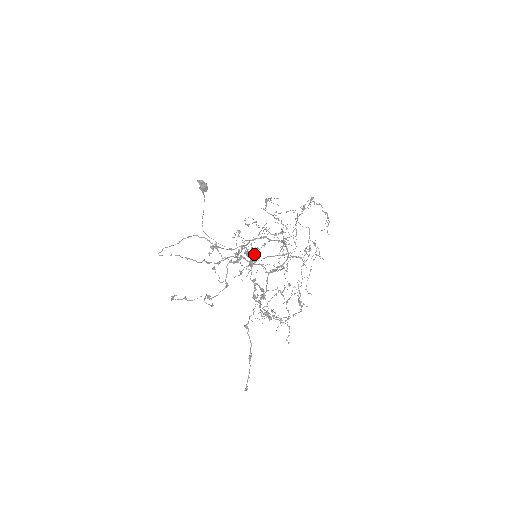
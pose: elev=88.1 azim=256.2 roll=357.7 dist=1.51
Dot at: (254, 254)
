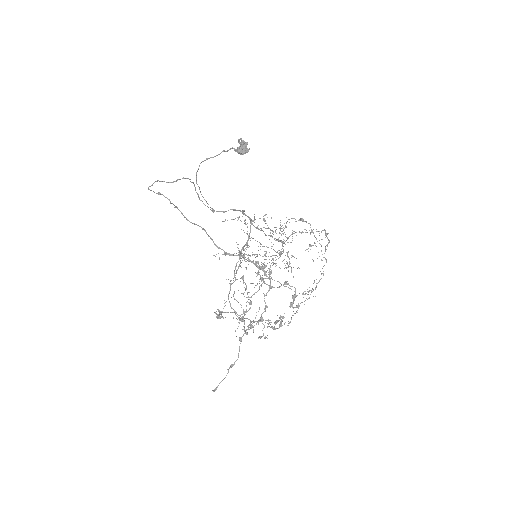
Dot at: occluded
